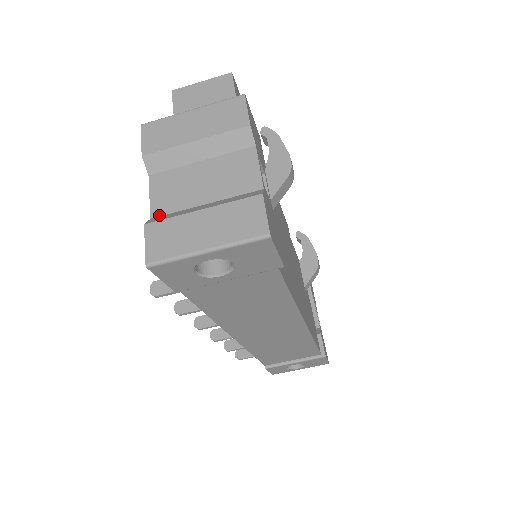
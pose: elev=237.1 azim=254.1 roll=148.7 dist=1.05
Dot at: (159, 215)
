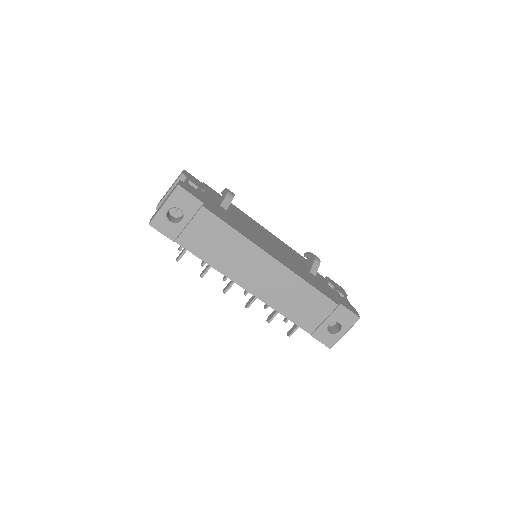
Dot at: occluded
